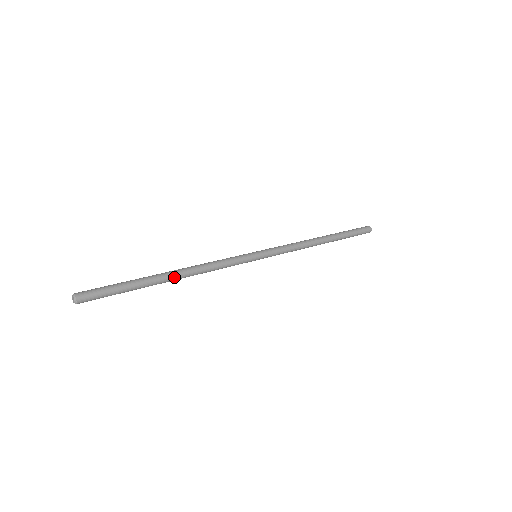
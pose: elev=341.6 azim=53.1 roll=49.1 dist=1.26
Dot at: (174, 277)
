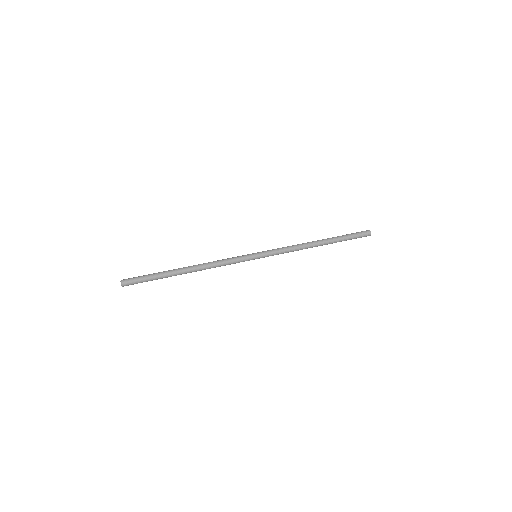
Dot at: (189, 272)
